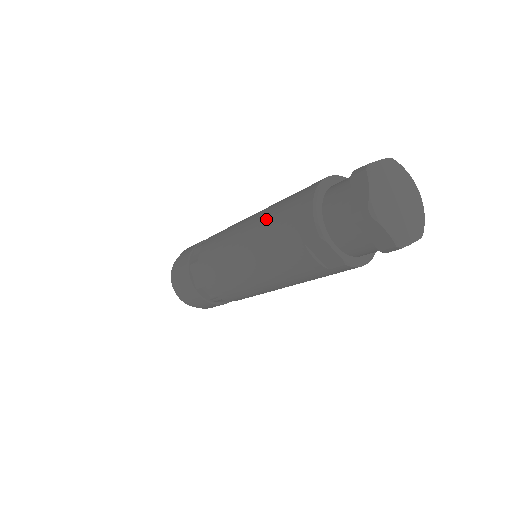
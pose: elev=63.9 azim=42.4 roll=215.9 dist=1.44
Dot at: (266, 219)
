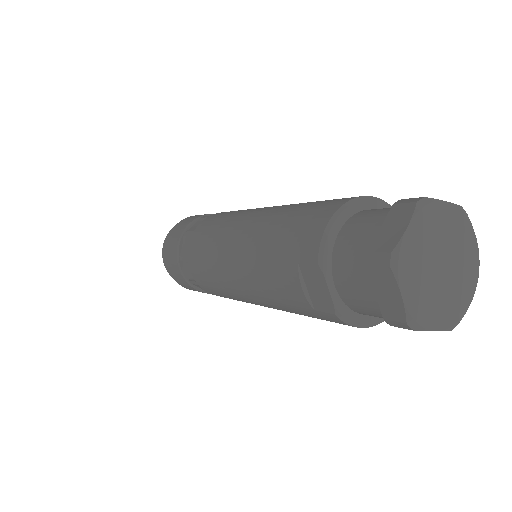
Dot at: (276, 215)
